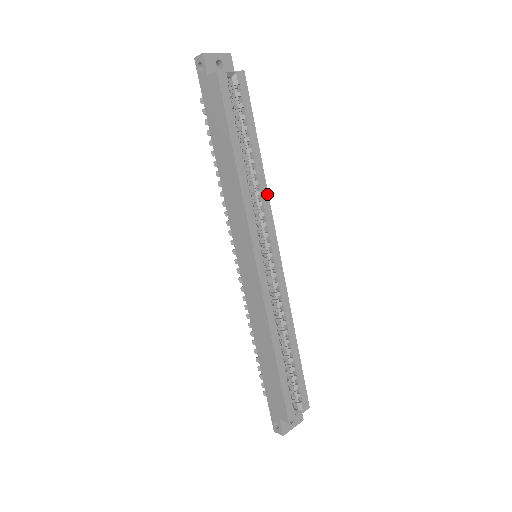
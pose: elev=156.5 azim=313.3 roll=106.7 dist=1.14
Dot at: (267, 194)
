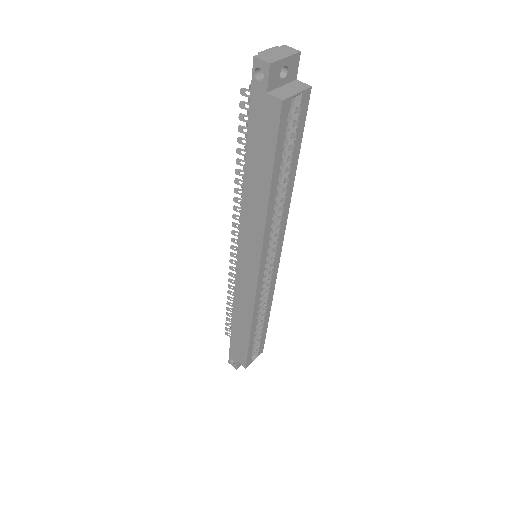
Dot at: (288, 212)
